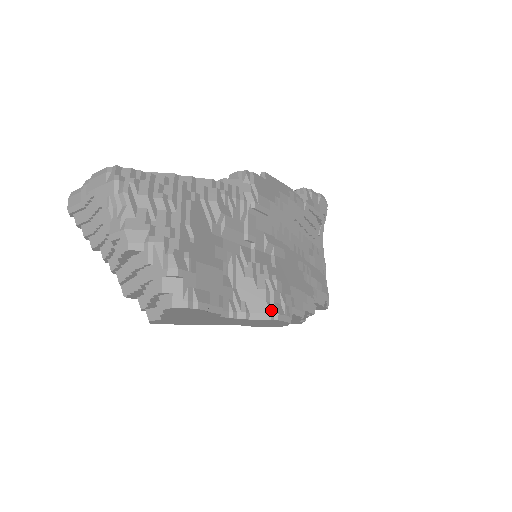
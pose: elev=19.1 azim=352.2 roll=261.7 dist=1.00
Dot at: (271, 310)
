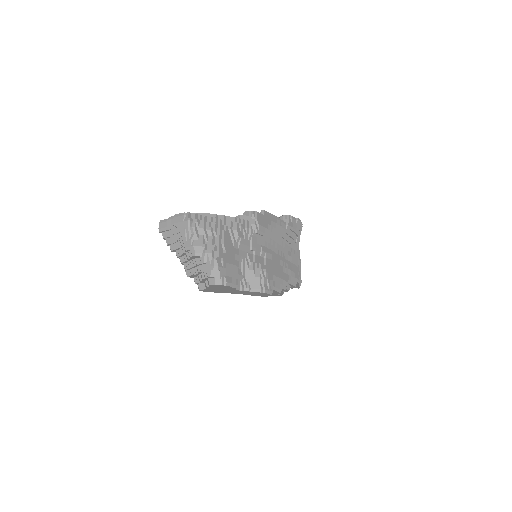
Dot at: (262, 288)
